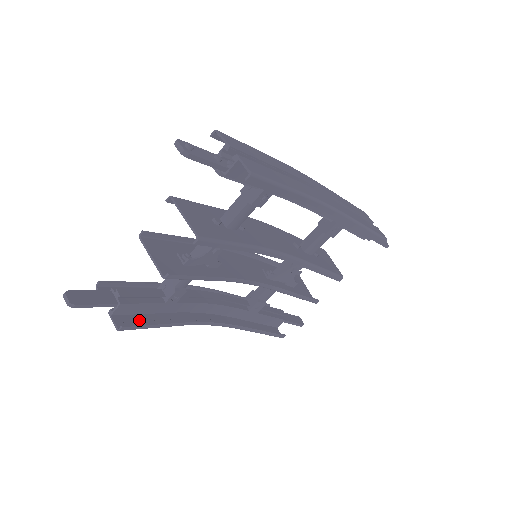
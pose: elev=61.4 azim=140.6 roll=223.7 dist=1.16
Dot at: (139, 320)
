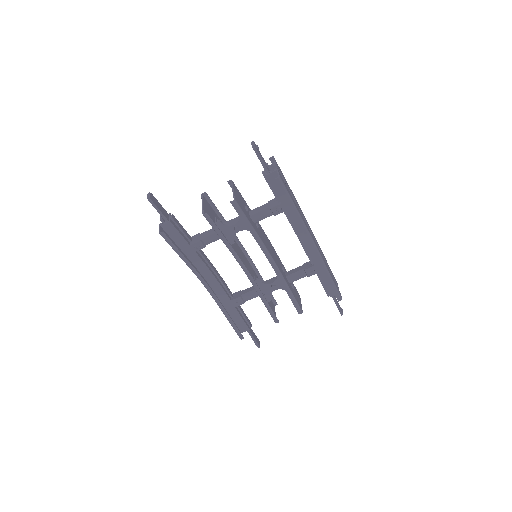
Dot at: occluded
